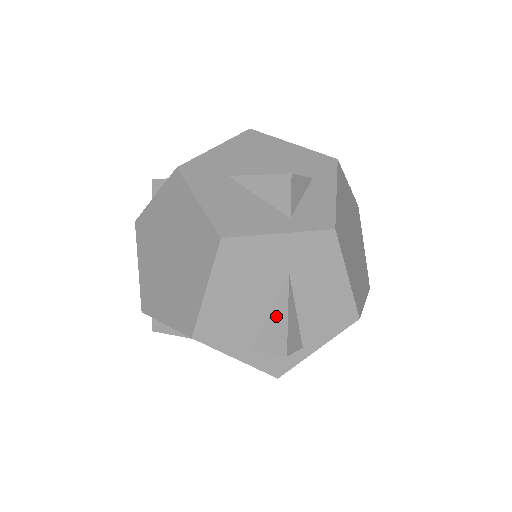
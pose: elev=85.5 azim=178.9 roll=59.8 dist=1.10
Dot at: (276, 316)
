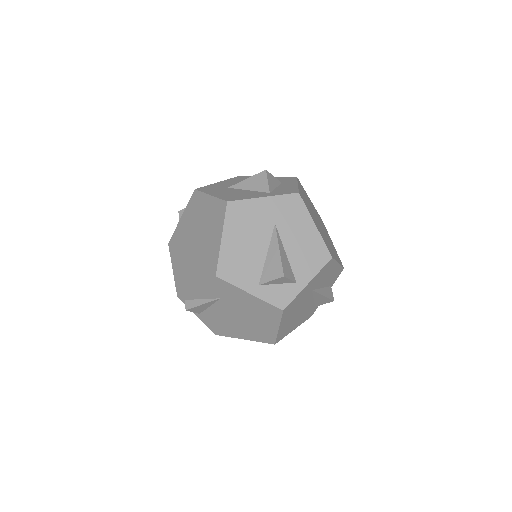
Dot at: (272, 254)
